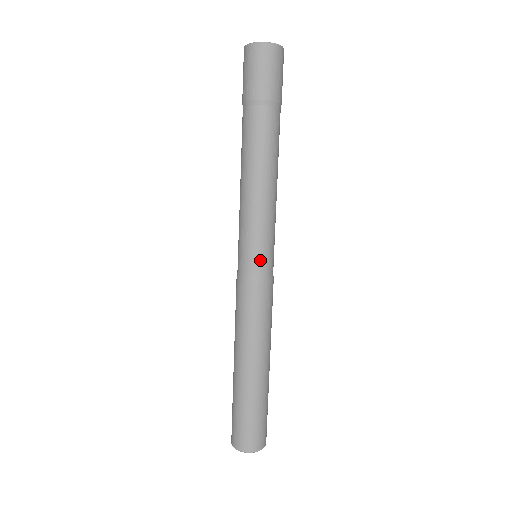
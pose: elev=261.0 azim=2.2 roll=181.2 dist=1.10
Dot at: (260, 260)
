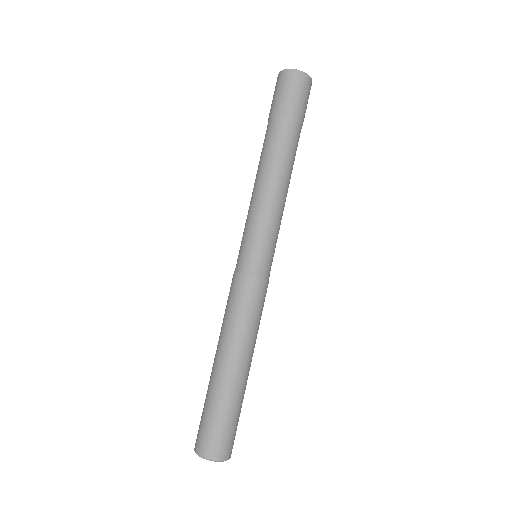
Dot at: (257, 256)
